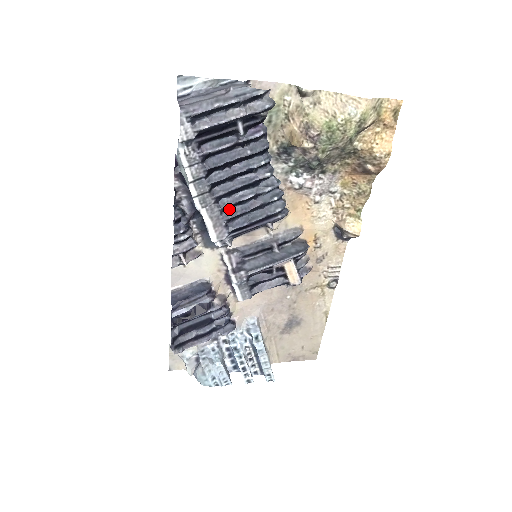
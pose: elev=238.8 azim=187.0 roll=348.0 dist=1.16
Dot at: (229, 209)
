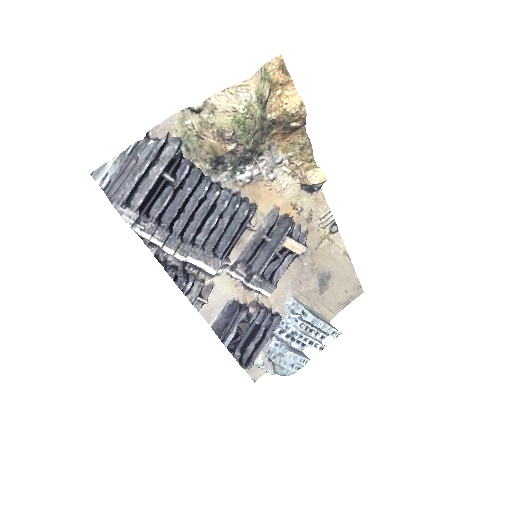
Dot at: (207, 241)
